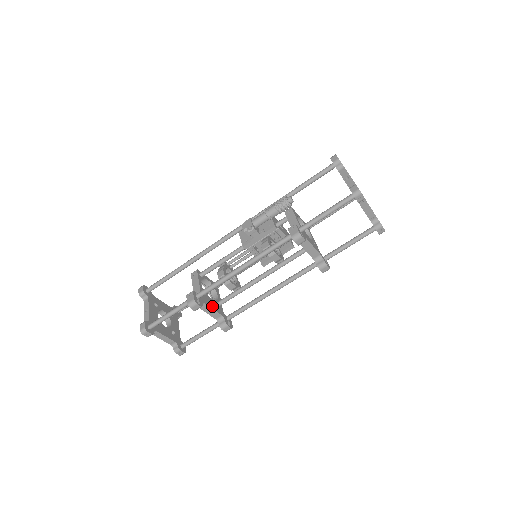
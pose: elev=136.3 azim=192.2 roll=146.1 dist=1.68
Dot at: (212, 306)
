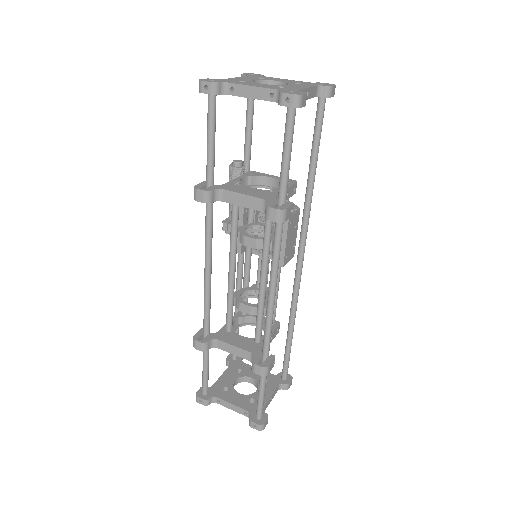
Dot at: (234, 343)
